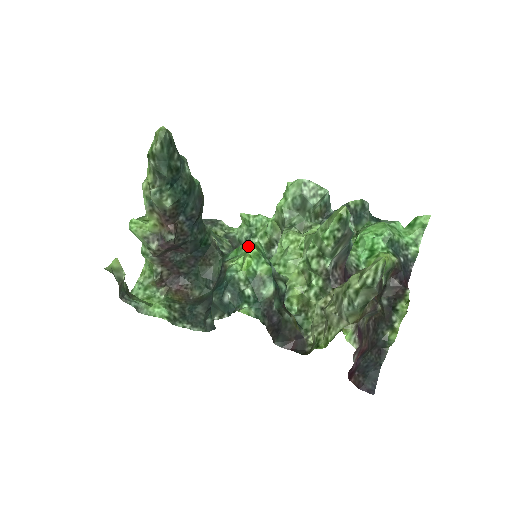
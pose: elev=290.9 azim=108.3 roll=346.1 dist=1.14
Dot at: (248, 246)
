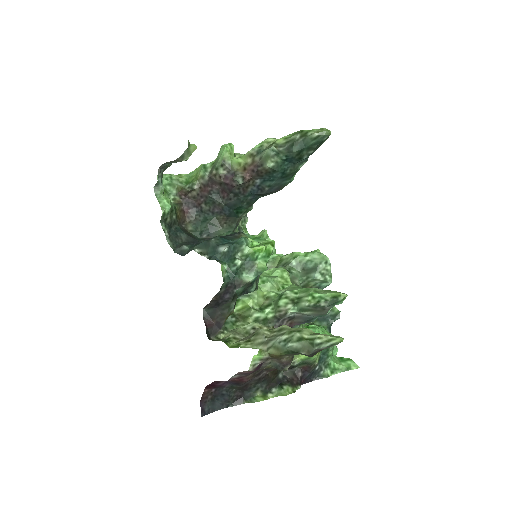
Dot at: (271, 243)
